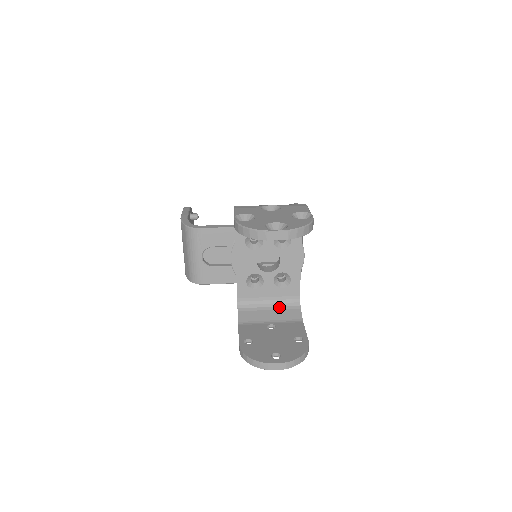
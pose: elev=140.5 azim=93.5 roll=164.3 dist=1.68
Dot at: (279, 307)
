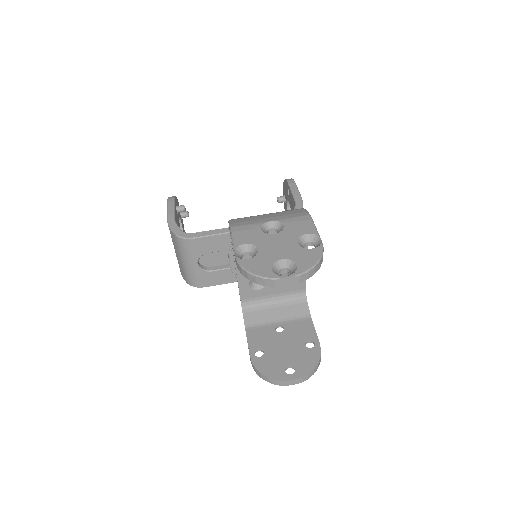
Dot at: (285, 303)
